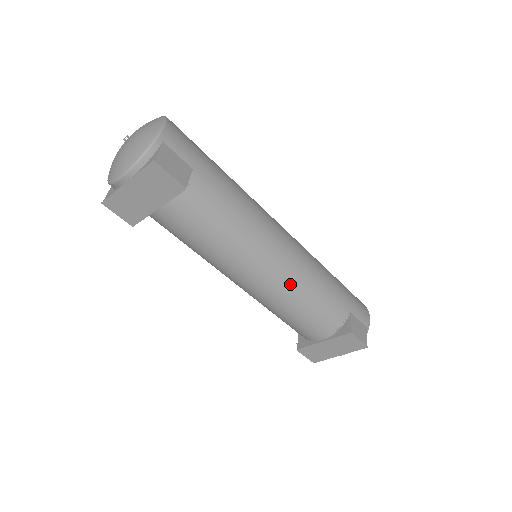
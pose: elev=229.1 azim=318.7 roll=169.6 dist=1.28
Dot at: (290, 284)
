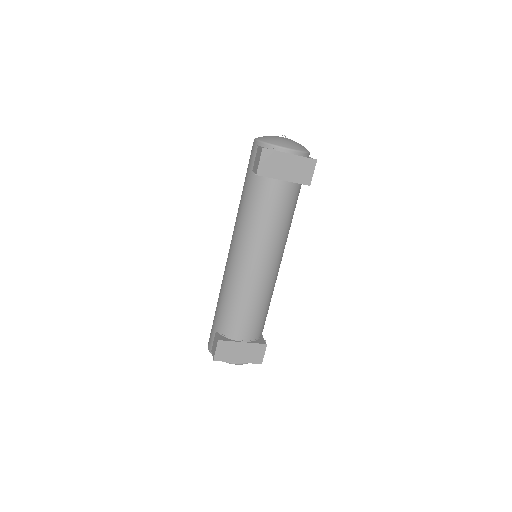
Dot at: (271, 285)
